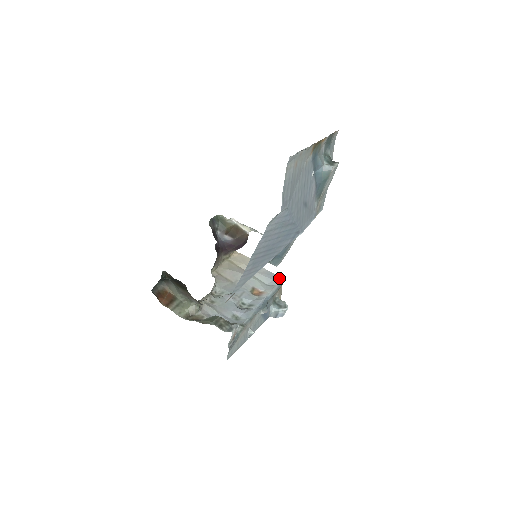
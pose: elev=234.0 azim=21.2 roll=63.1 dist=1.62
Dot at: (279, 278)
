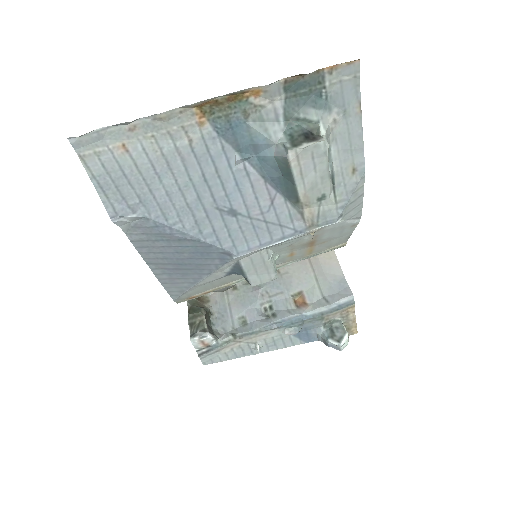
Dot at: (346, 295)
